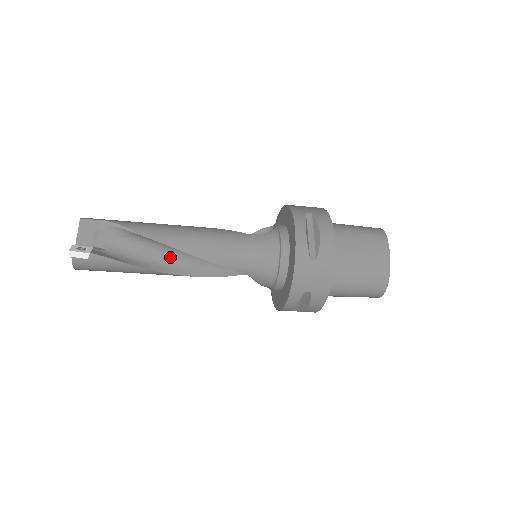
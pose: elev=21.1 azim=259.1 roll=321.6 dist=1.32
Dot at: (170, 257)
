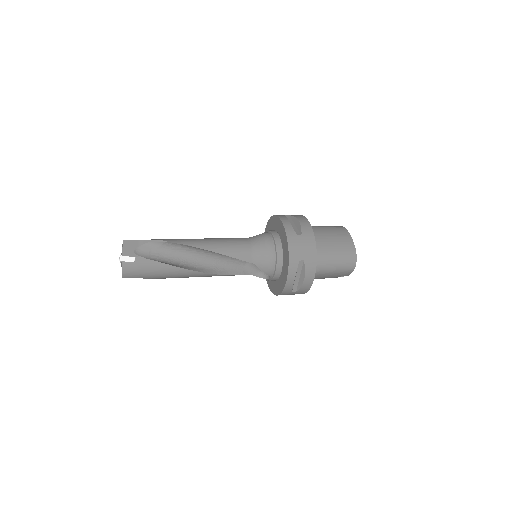
Dot at: (193, 261)
